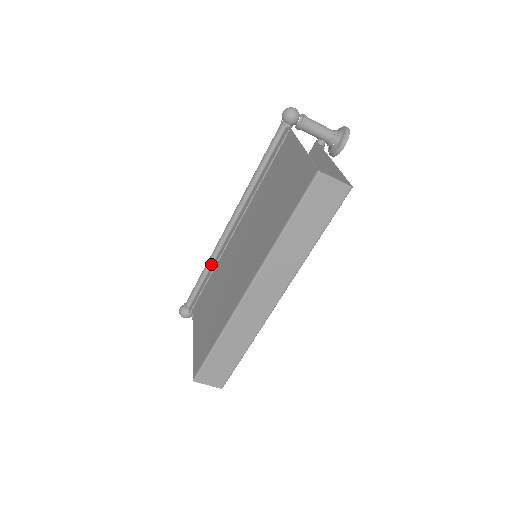
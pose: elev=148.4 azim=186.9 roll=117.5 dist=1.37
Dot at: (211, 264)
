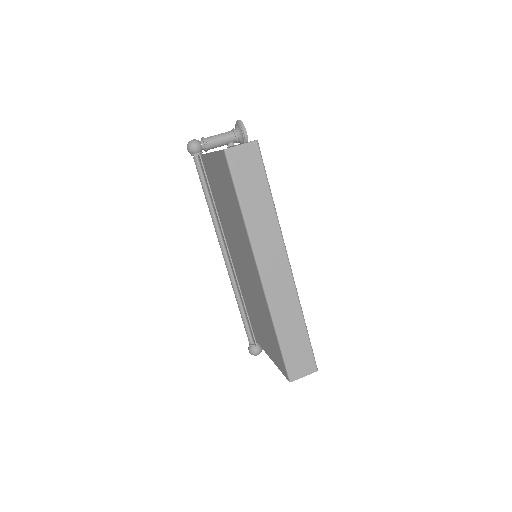
Dot at: (238, 296)
